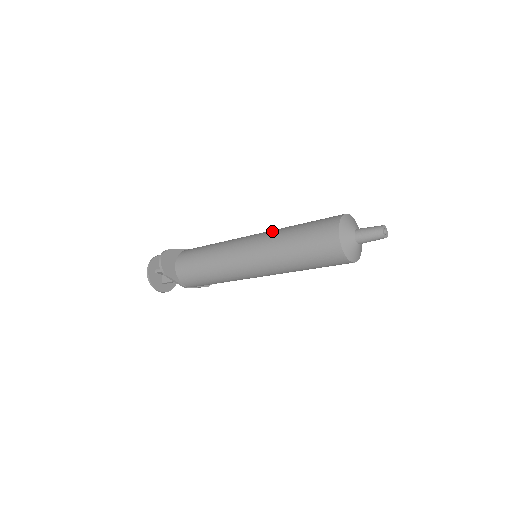
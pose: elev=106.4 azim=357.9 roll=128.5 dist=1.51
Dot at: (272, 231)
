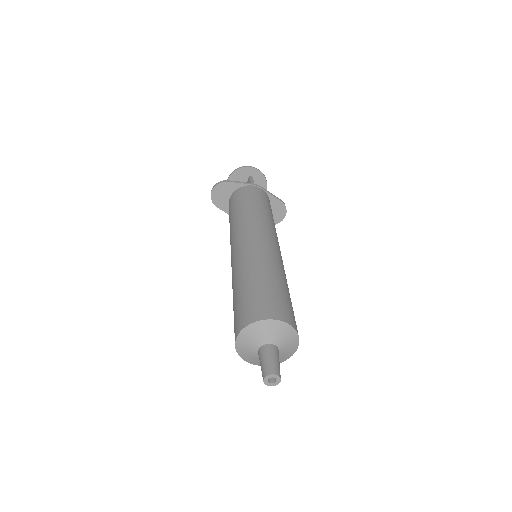
Dot at: (250, 256)
